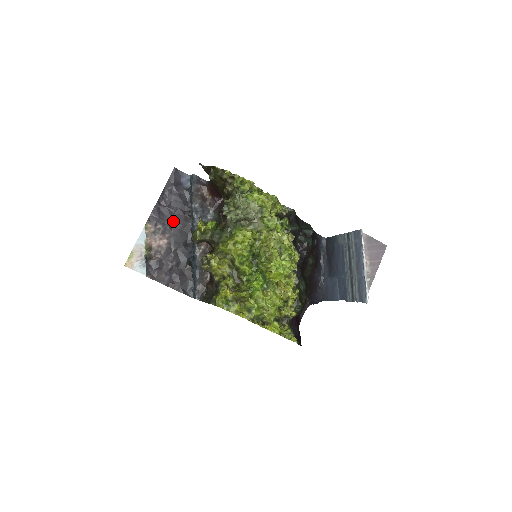
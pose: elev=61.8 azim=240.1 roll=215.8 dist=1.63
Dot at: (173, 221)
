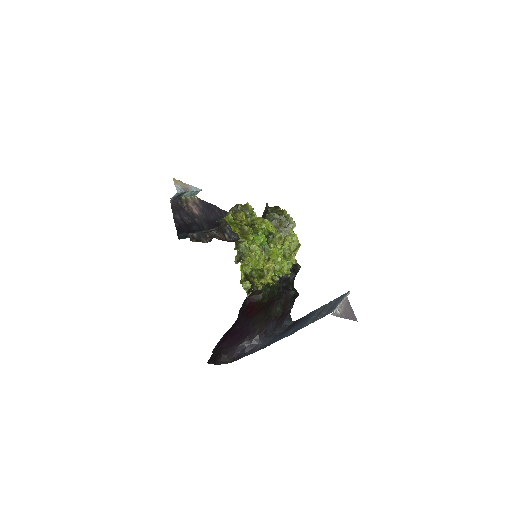
Dot at: (210, 217)
